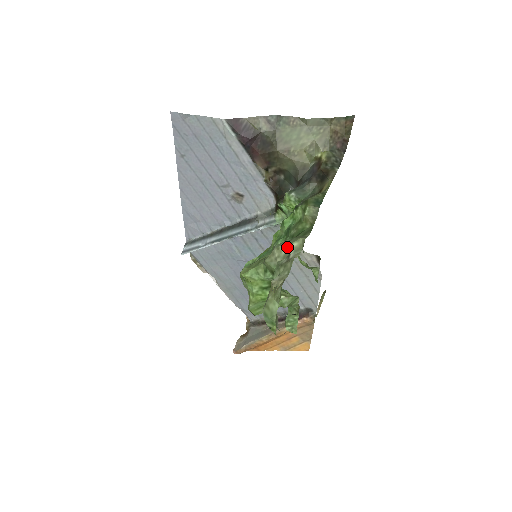
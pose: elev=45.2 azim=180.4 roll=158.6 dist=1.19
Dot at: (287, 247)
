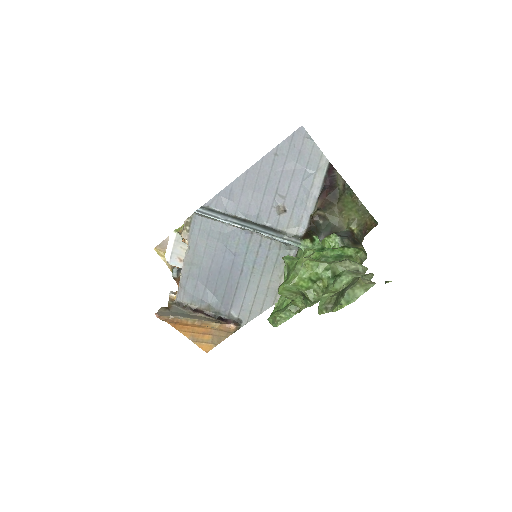
Dot at: (358, 265)
